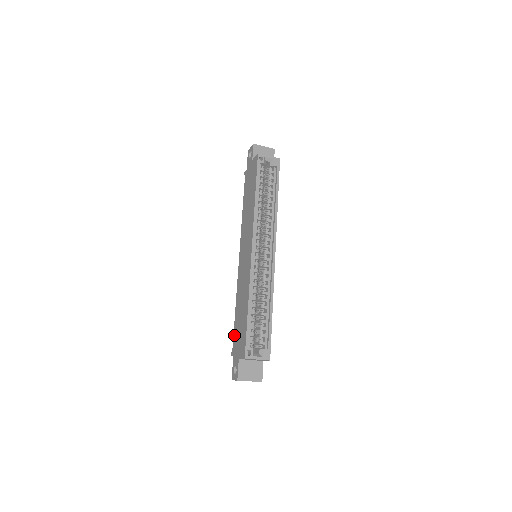
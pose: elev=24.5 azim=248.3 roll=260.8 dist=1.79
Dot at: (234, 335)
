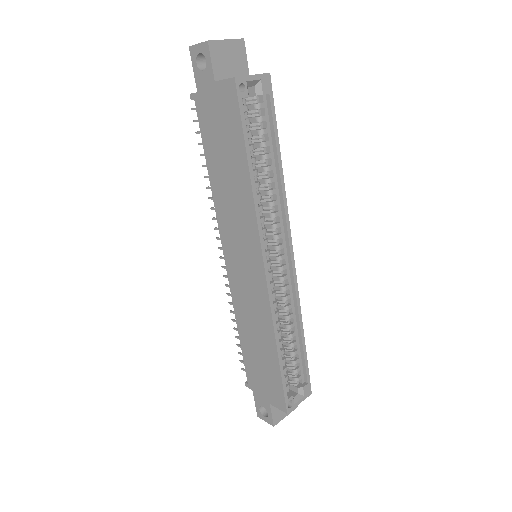
Dot at: (247, 367)
